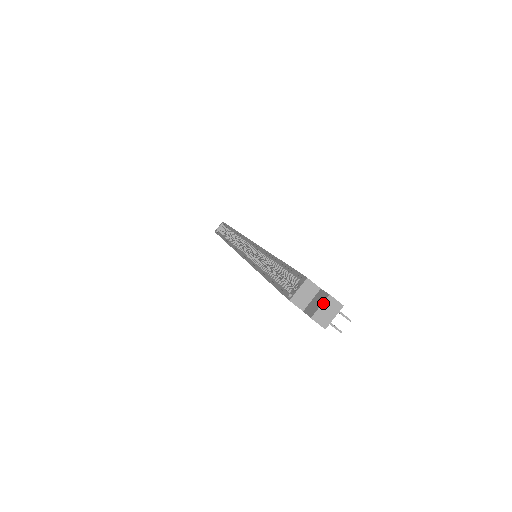
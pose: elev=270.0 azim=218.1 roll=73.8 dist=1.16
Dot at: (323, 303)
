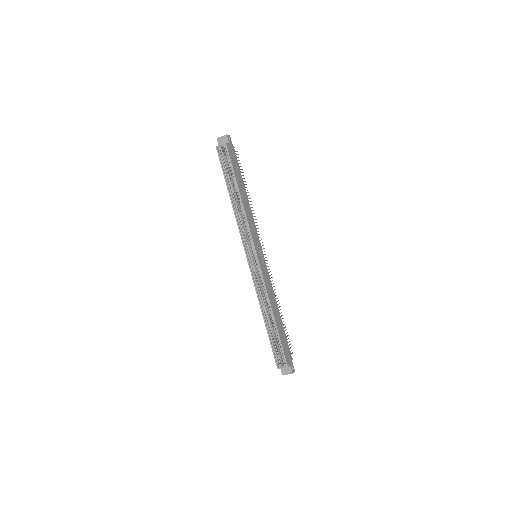
Dot at: occluded
